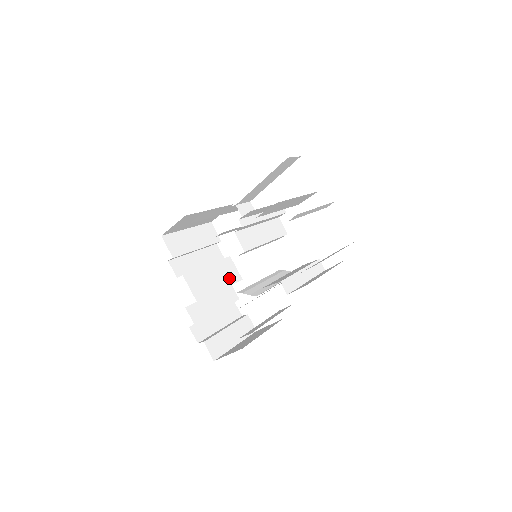
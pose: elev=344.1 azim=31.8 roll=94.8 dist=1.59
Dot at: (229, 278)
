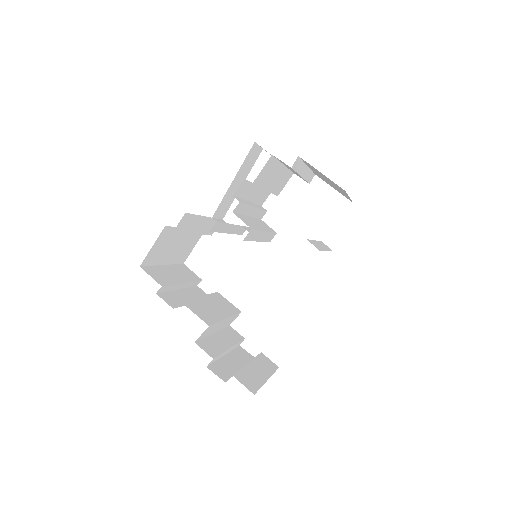
Dot at: (228, 309)
